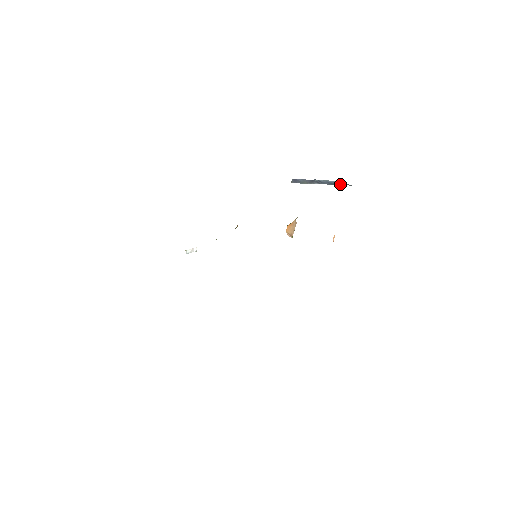
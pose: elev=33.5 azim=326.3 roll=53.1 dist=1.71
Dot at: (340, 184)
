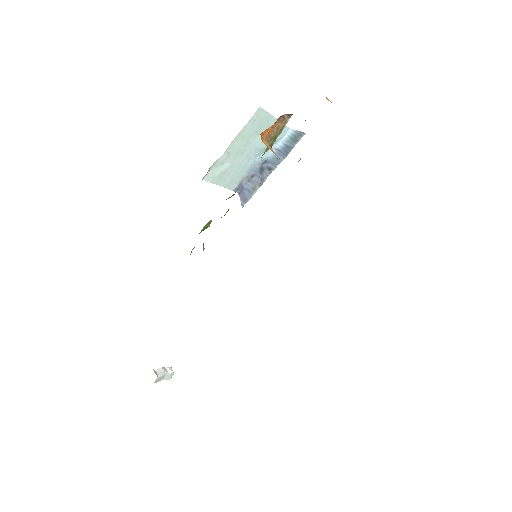
Dot at: (293, 144)
